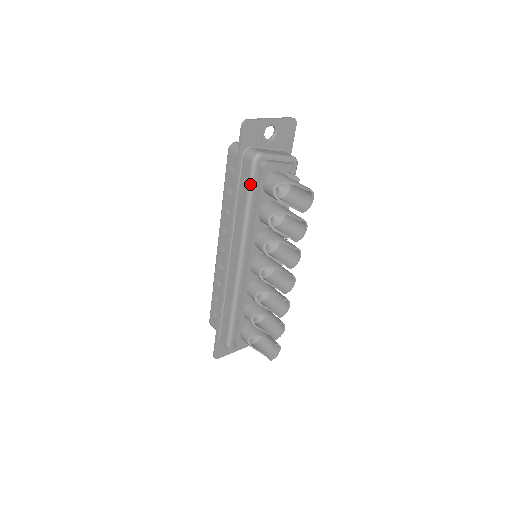
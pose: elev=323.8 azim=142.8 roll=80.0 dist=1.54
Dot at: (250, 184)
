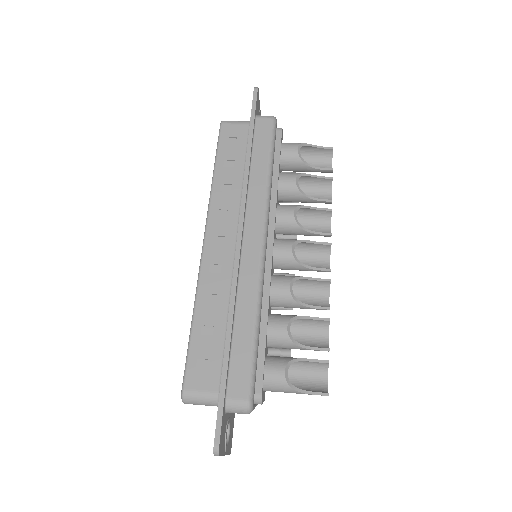
Dot at: (272, 141)
